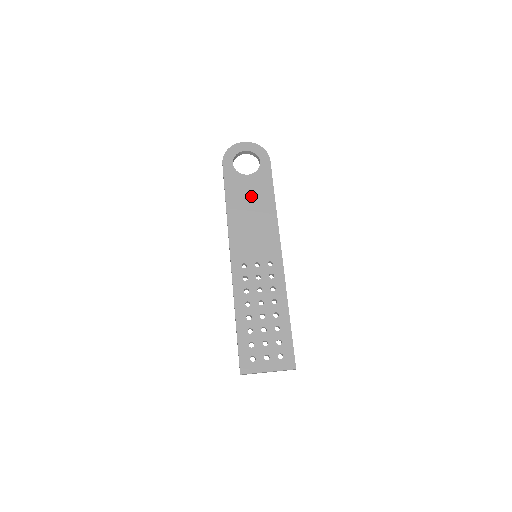
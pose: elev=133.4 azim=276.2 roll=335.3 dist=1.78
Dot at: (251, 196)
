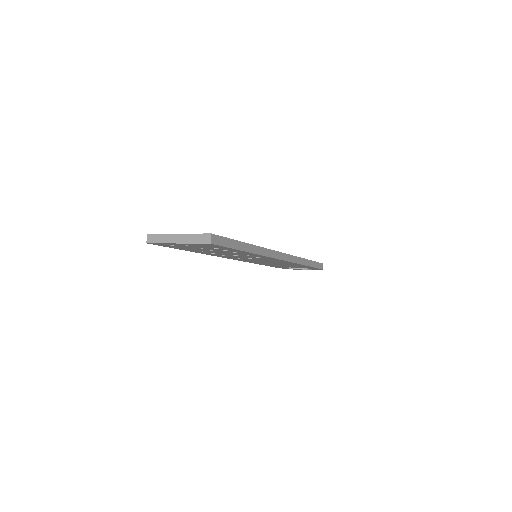
Dot at: occluded
